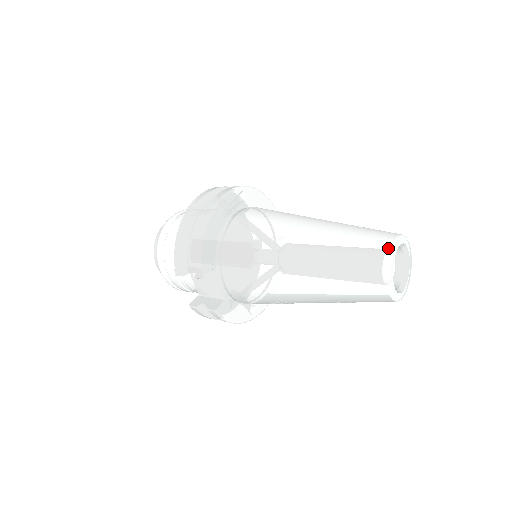
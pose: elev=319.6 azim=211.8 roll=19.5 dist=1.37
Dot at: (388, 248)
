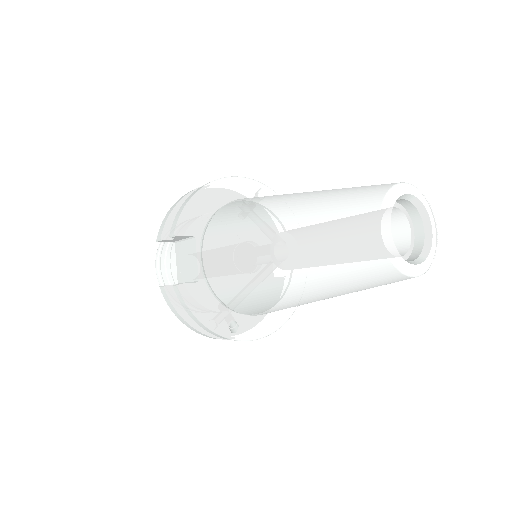
Dot at: (391, 184)
